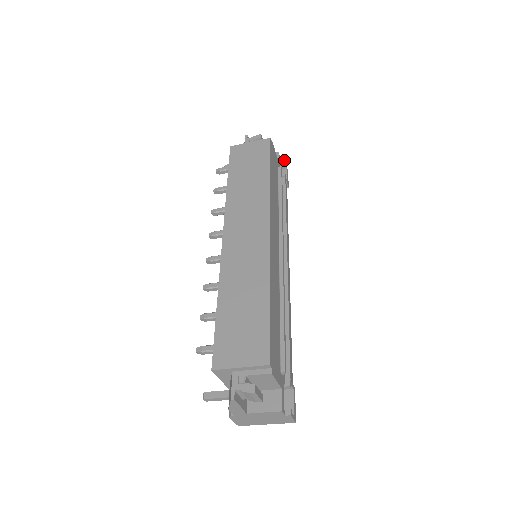
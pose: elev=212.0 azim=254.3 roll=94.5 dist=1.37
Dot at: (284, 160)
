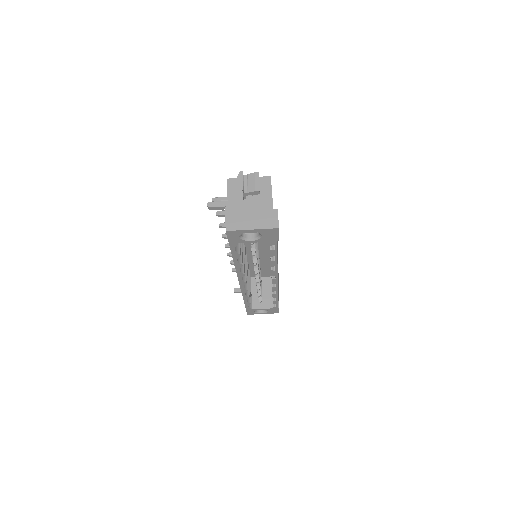
Dot at: occluded
